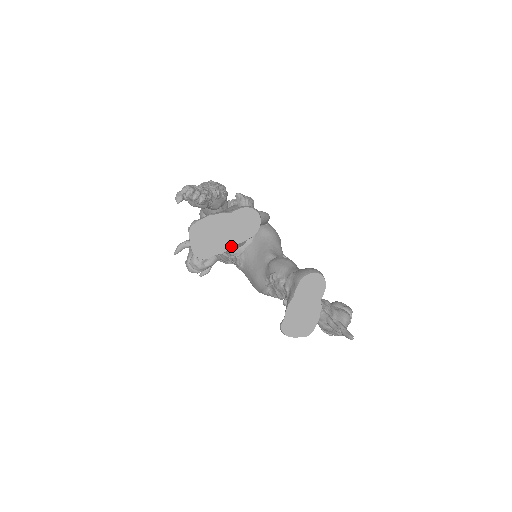
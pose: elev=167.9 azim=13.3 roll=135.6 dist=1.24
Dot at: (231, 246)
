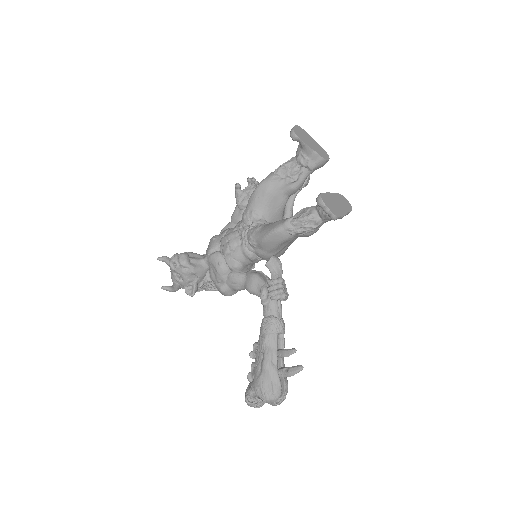
Dot at: (312, 148)
